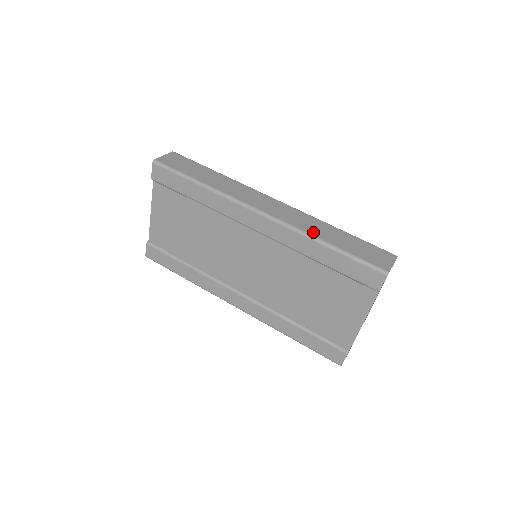
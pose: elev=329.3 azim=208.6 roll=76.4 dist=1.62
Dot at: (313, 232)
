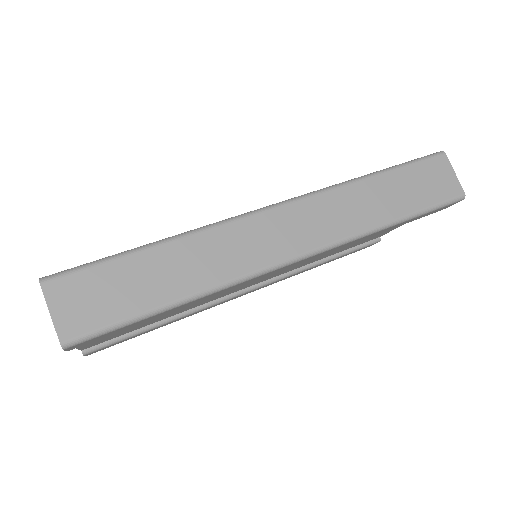
Dot at: (370, 221)
